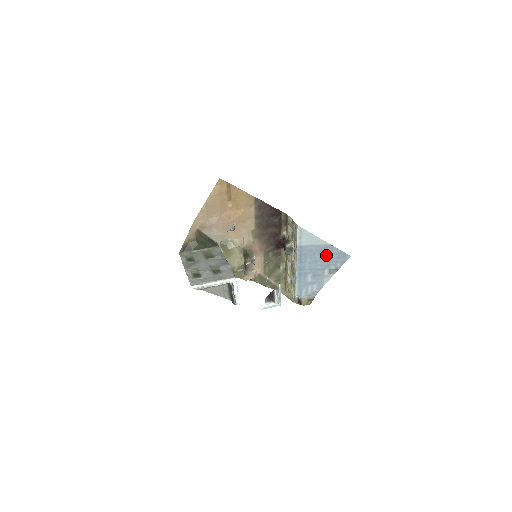
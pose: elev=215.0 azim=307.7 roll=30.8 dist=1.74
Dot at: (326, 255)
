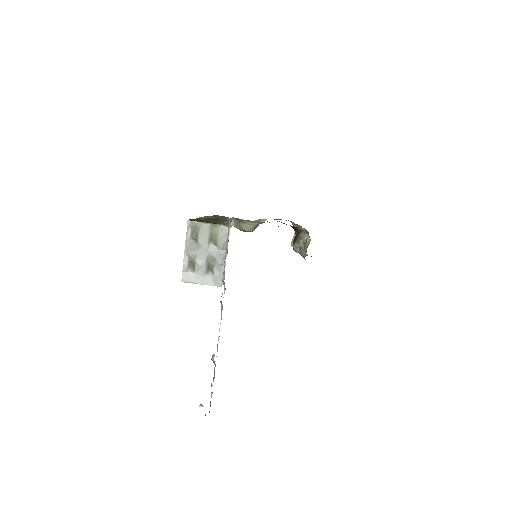
Dot at: occluded
